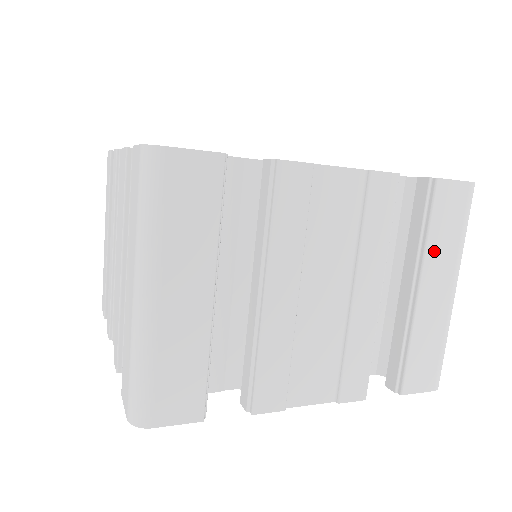
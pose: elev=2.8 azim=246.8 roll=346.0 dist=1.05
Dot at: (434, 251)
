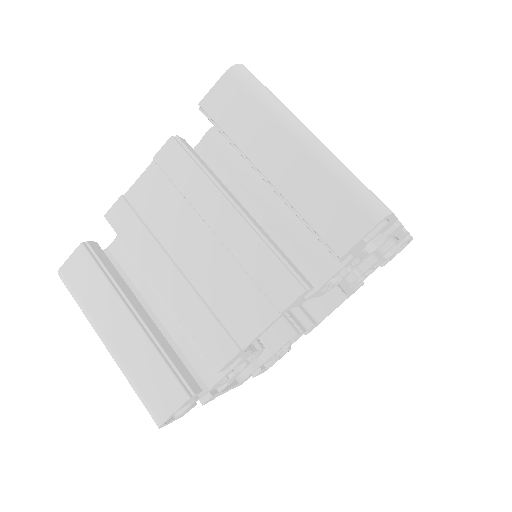
Dot at: occluded
